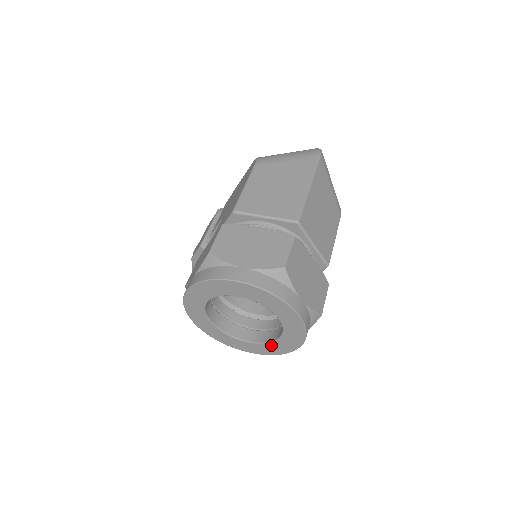
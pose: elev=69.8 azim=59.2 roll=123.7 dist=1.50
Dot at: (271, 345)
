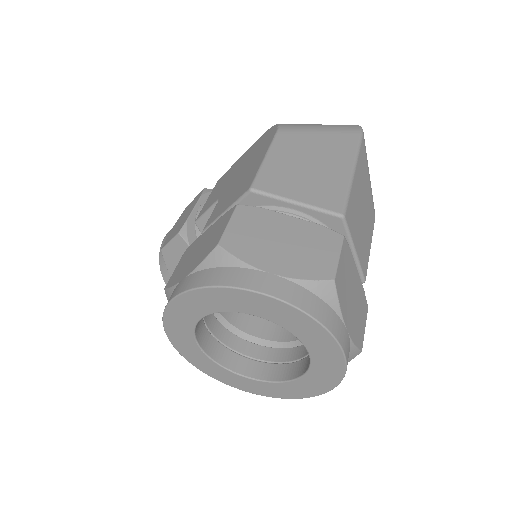
Dot at: (281, 386)
